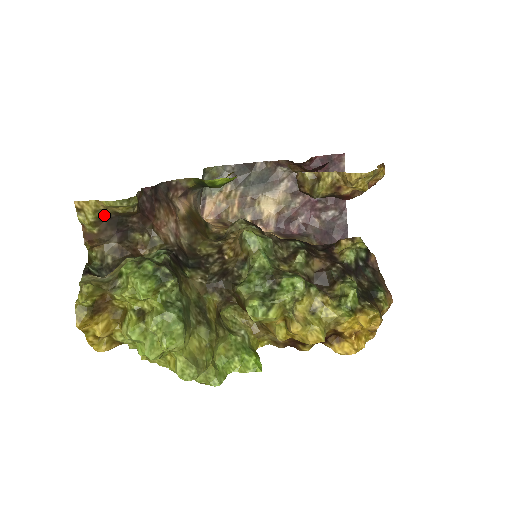
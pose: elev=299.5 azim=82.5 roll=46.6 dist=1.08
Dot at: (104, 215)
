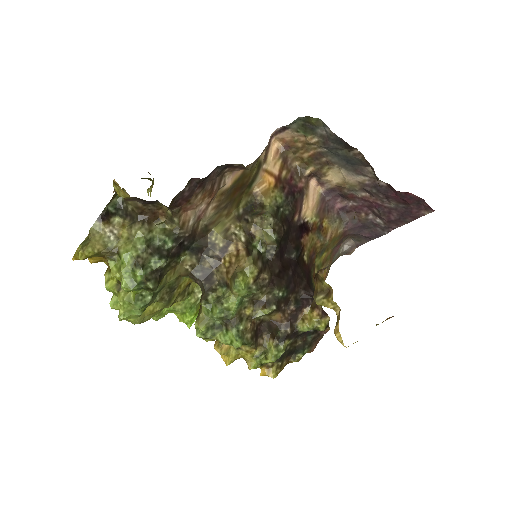
Dot at: (136, 197)
